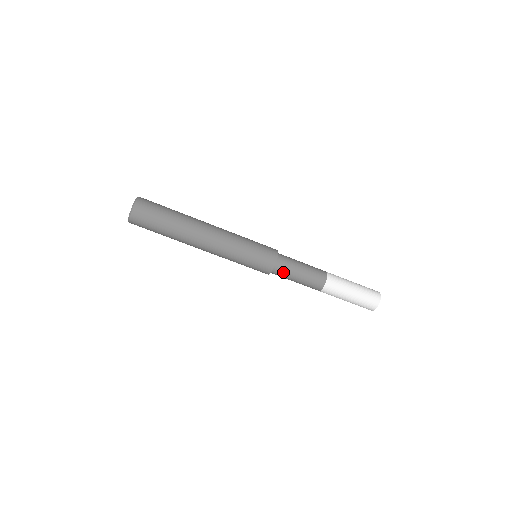
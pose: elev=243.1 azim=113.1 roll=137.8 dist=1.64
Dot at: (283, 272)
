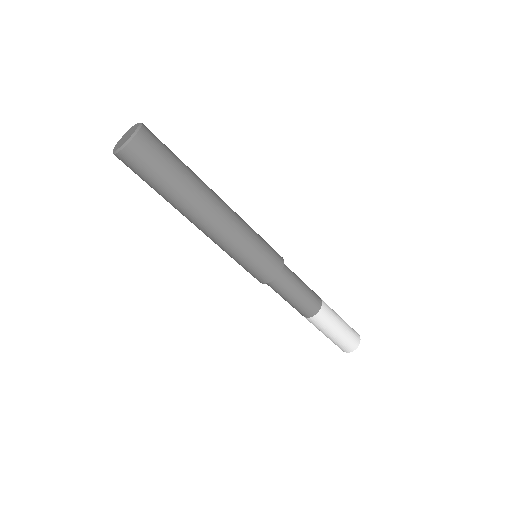
Dot at: (272, 288)
